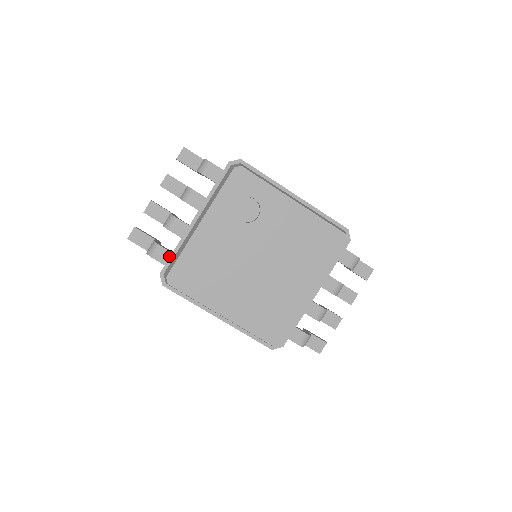
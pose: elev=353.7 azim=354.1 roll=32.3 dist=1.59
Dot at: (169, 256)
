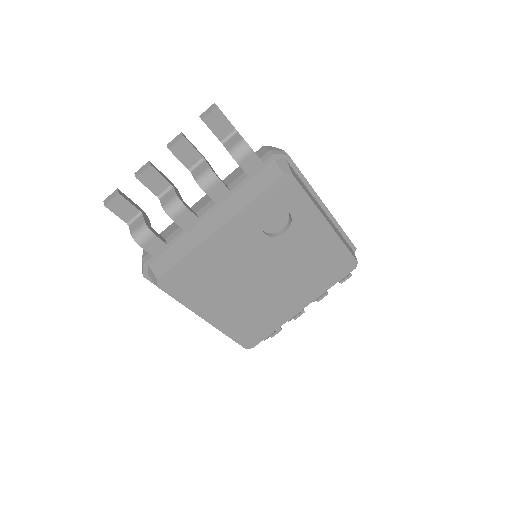
Dot at: (162, 247)
